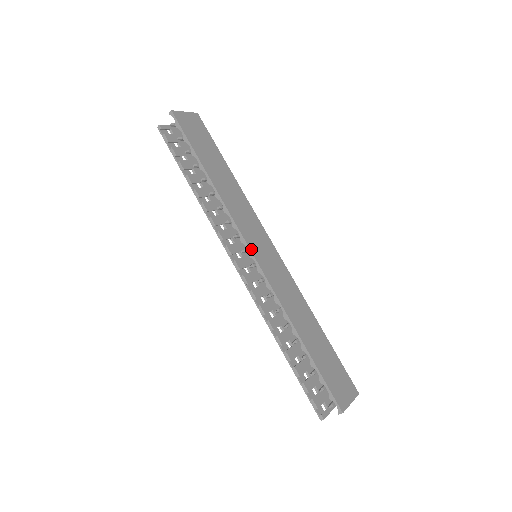
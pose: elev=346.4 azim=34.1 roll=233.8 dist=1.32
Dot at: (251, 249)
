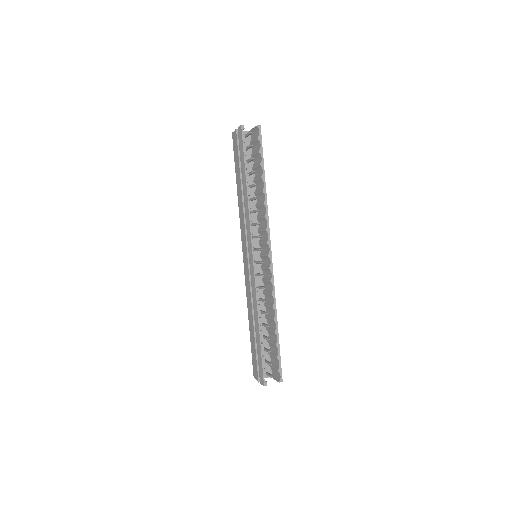
Dot at: (271, 251)
